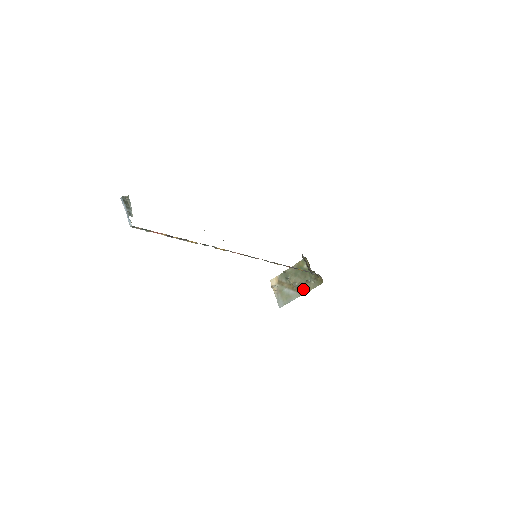
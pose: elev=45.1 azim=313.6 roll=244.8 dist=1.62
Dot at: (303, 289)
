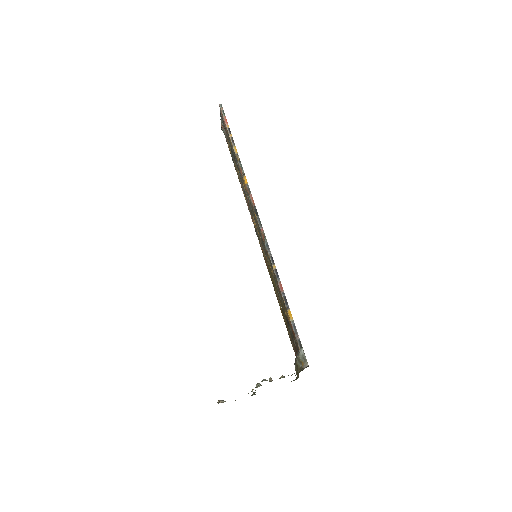
Dot at: (269, 380)
